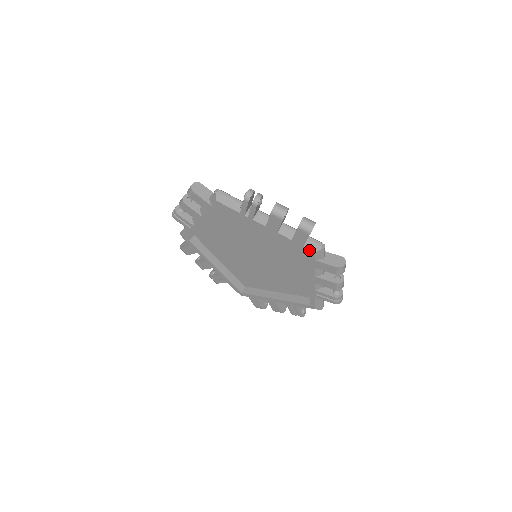
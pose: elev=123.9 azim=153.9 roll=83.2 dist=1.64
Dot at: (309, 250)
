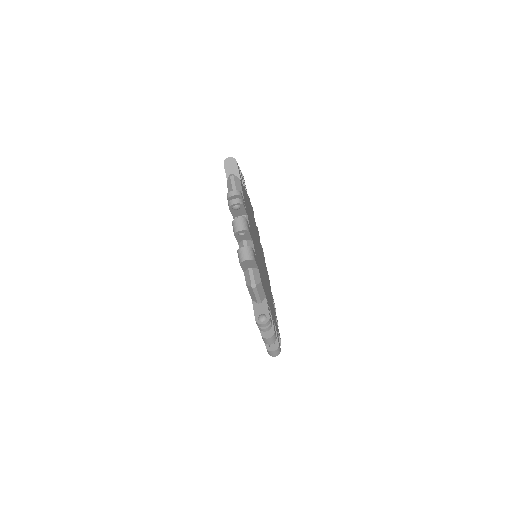
Dot at: occluded
